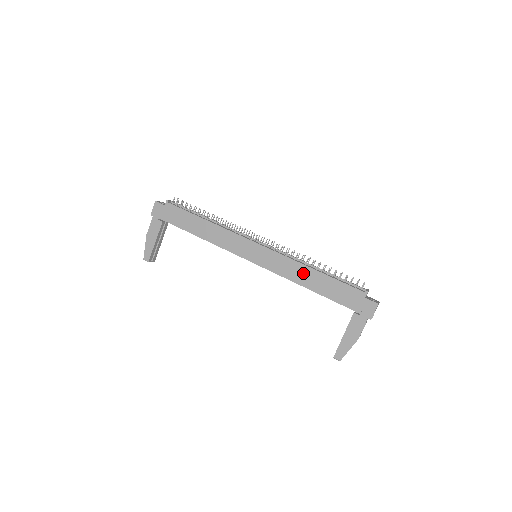
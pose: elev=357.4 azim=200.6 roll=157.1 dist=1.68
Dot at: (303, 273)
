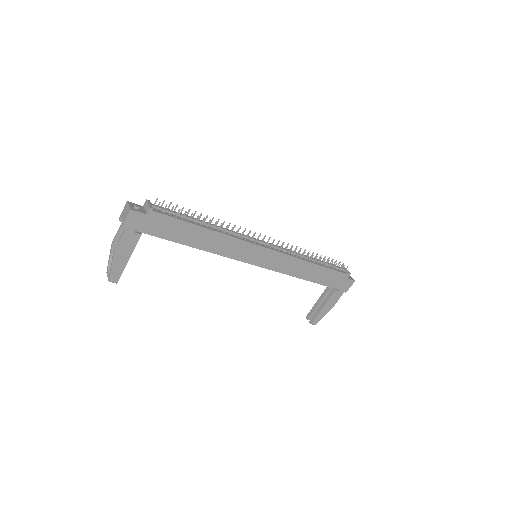
Dot at: (304, 268)
